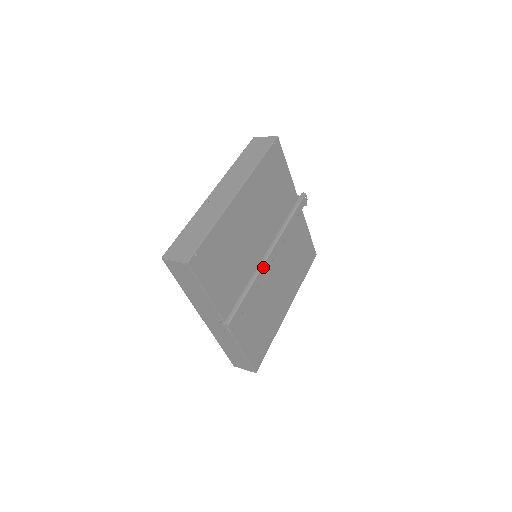
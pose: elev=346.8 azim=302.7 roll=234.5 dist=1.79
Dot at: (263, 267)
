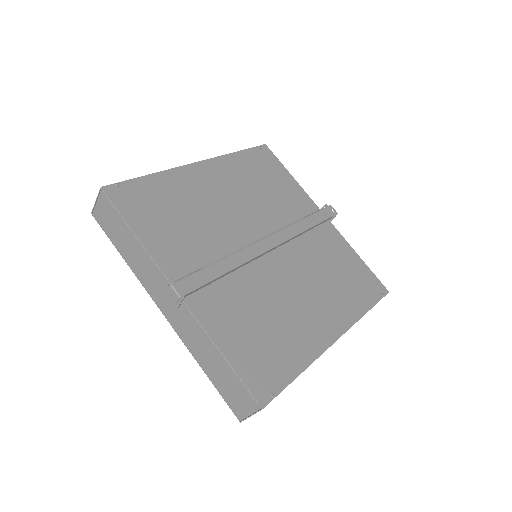
Dot at: (252, 247)
